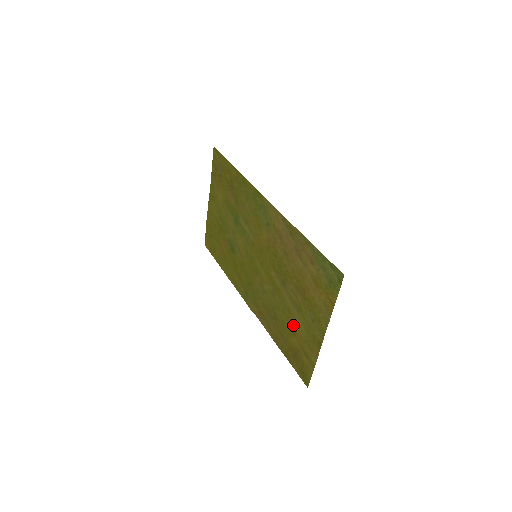
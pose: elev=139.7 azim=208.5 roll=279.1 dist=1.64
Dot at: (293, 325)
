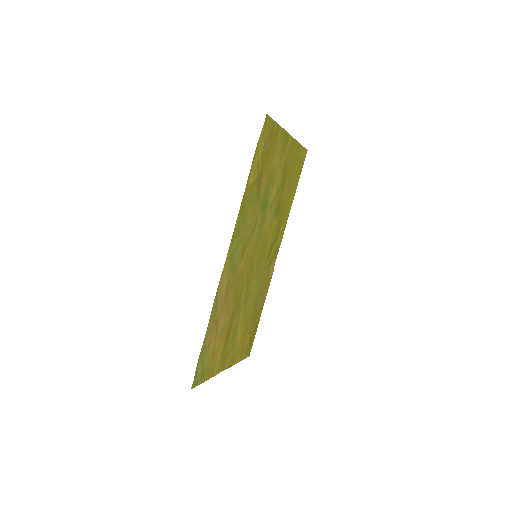
Dot at: (244, 329)
